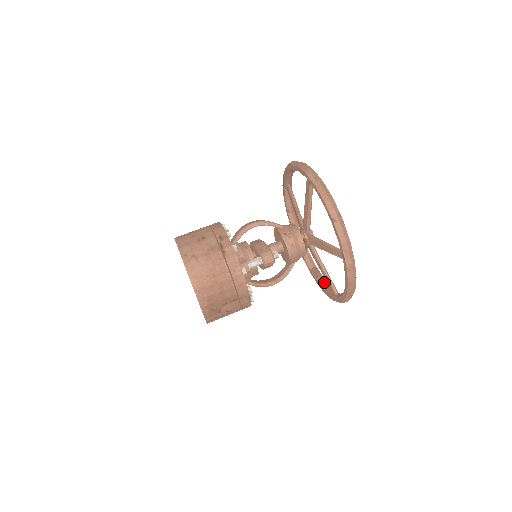
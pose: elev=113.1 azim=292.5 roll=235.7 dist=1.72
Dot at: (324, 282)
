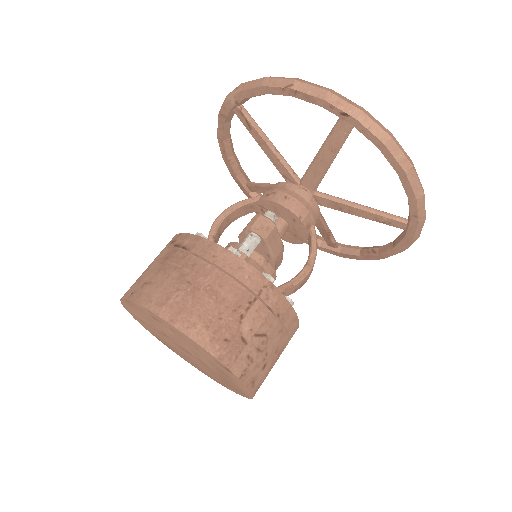
Dot at: (386, 244)
